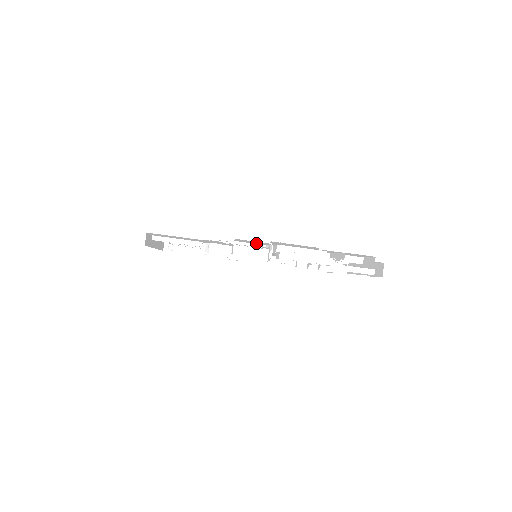
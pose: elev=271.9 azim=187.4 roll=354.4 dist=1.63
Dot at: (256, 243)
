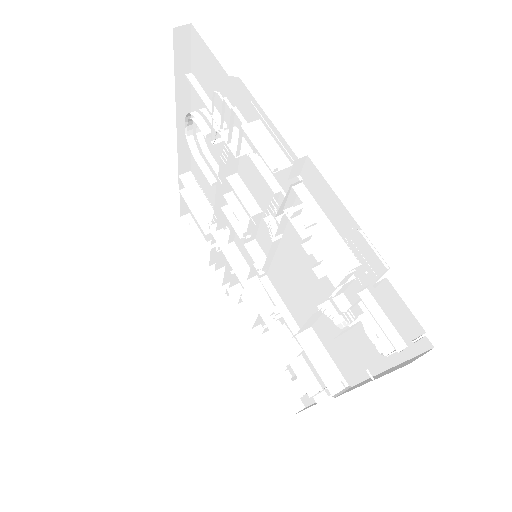
Dot at: (282, 177)
